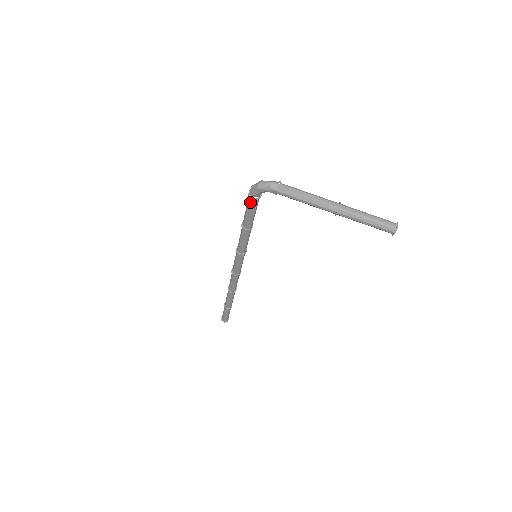
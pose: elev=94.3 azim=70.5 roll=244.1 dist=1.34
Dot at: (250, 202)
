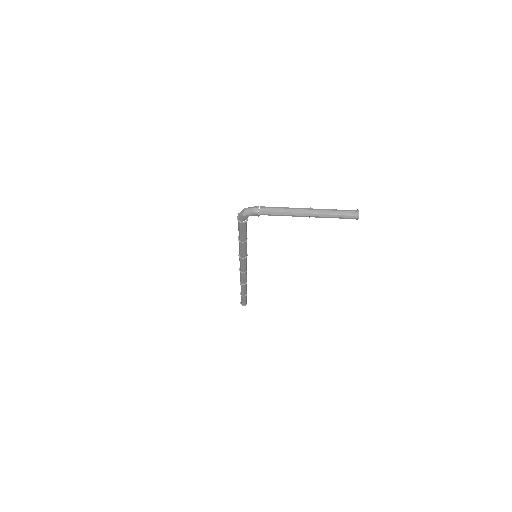
Dot at: (240, 225)
